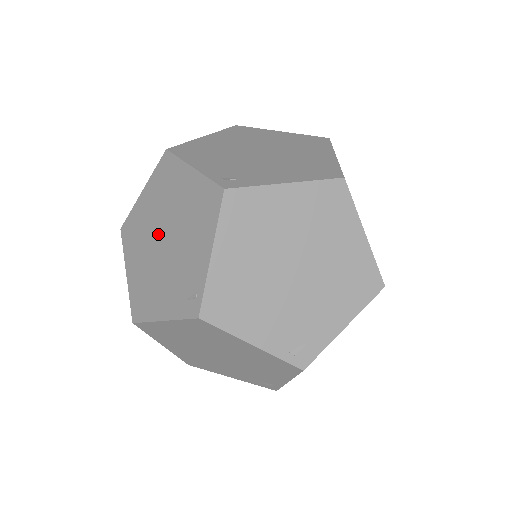
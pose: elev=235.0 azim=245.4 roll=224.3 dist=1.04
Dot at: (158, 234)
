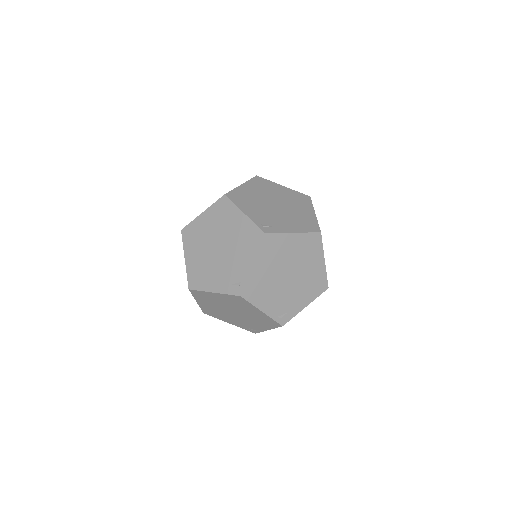
Dot at: (214, 243)
